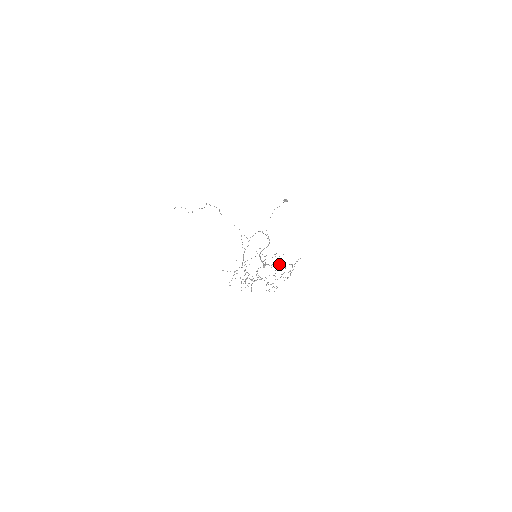
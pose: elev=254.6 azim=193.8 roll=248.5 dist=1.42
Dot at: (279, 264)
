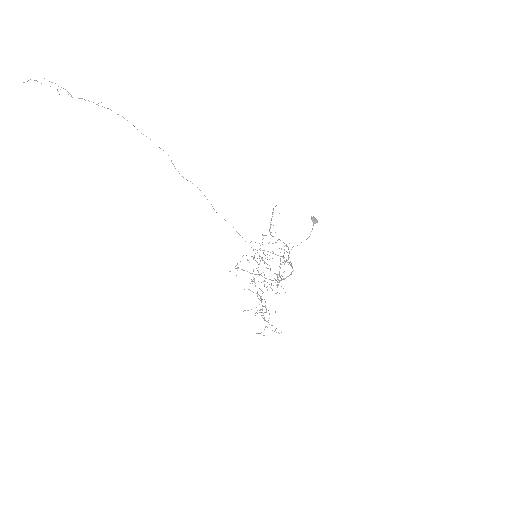
Dot at: occluded
